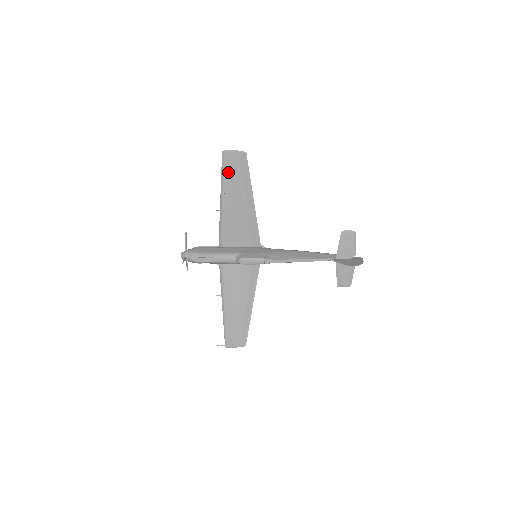
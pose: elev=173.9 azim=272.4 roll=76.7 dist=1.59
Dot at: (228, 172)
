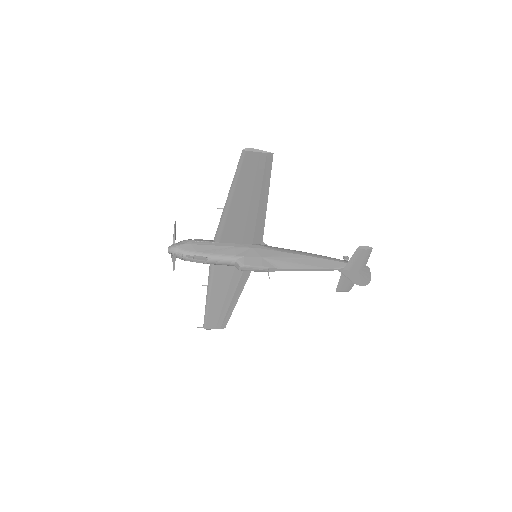
Dot at: (245, 172)
